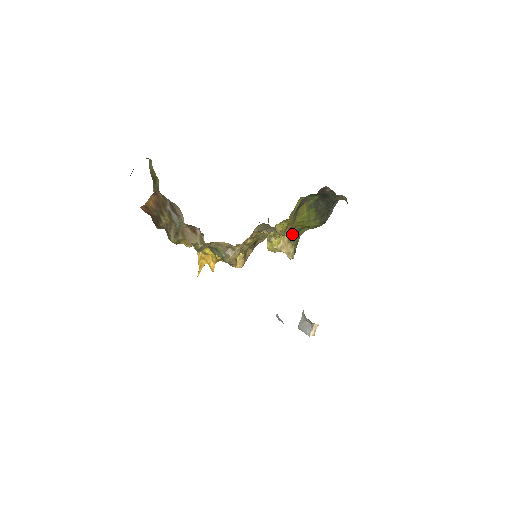
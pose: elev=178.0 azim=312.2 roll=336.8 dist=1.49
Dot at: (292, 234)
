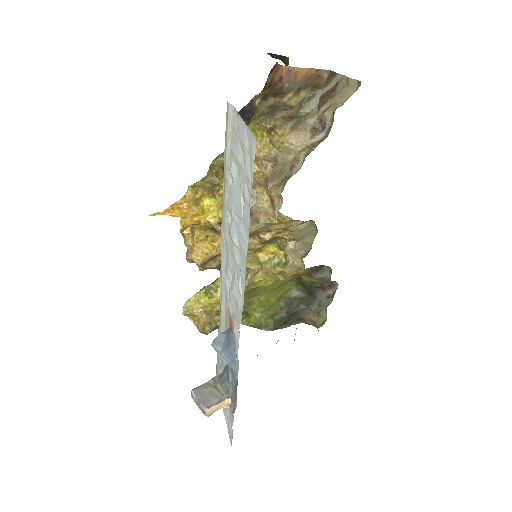
Dot at: occluded
